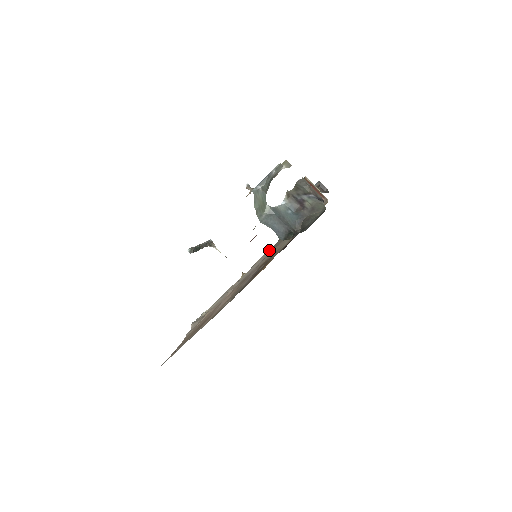
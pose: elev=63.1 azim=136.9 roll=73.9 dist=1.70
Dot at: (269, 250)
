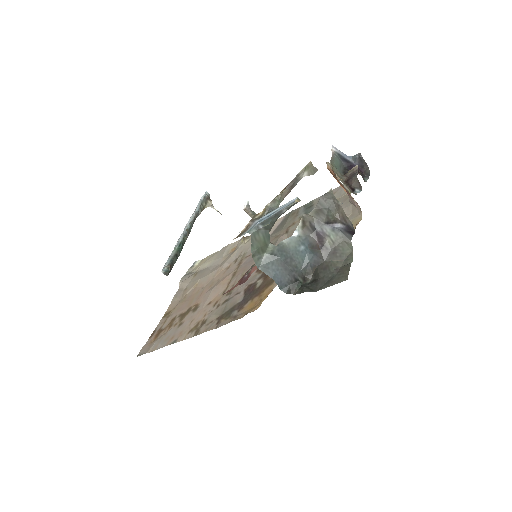
Dot at: (279, 219)
